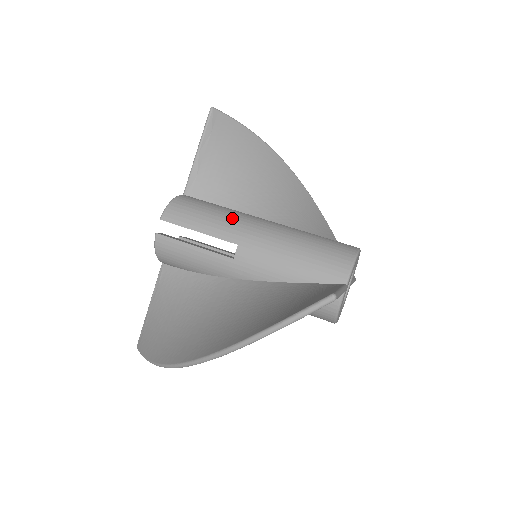
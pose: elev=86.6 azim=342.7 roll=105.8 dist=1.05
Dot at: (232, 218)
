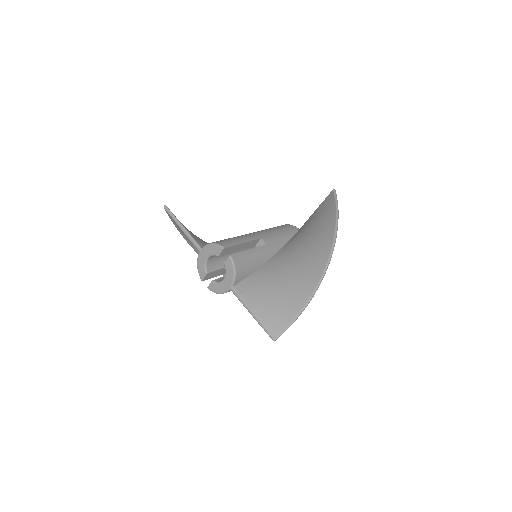
Dot at: (241, 235)
